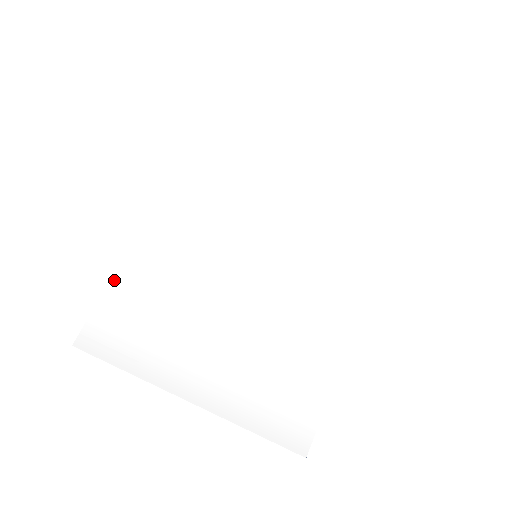
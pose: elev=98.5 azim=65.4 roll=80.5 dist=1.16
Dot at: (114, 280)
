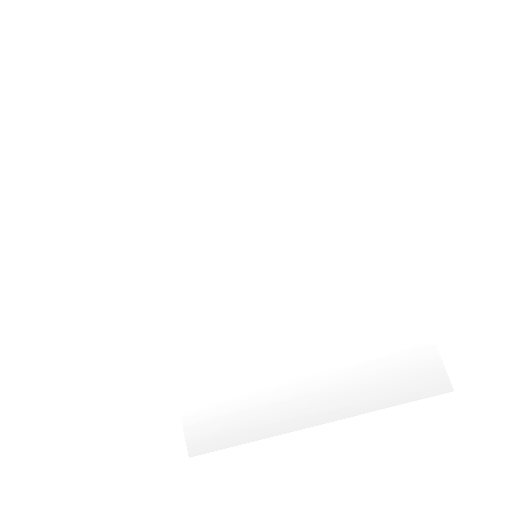
Dot at: (175, 379)
